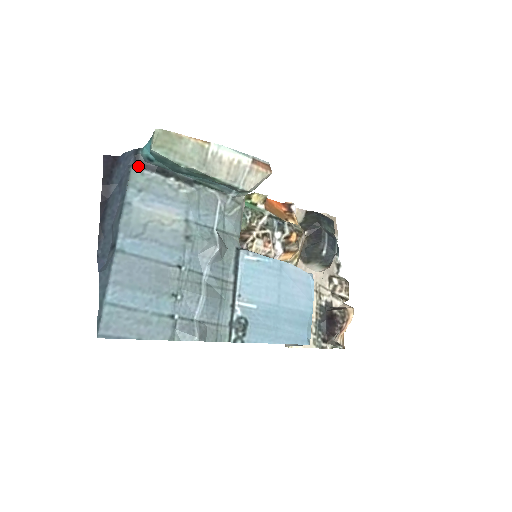
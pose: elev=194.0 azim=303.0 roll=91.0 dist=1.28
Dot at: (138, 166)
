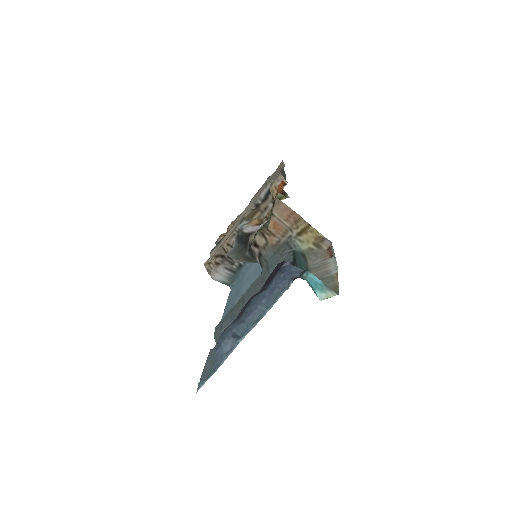
Dot at: occluded
